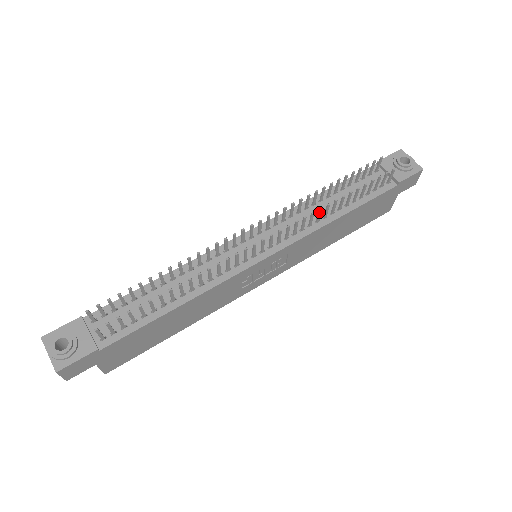
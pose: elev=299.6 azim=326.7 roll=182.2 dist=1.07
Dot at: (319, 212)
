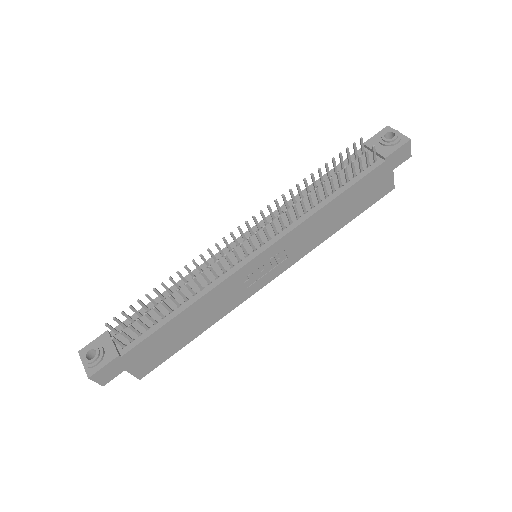
Dot at: (301, 203)
